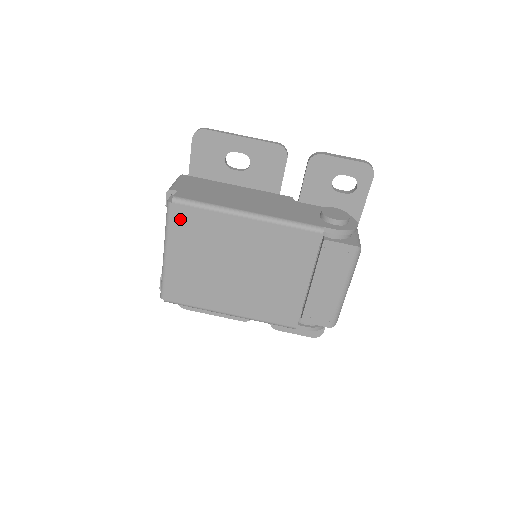
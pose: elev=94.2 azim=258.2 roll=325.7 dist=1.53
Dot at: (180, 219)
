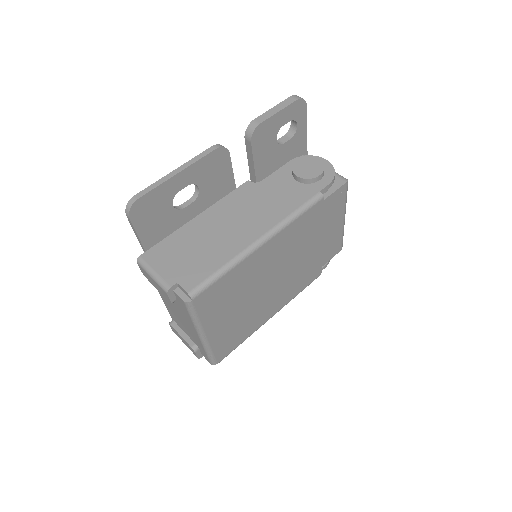
Dot at: (206, 303)
